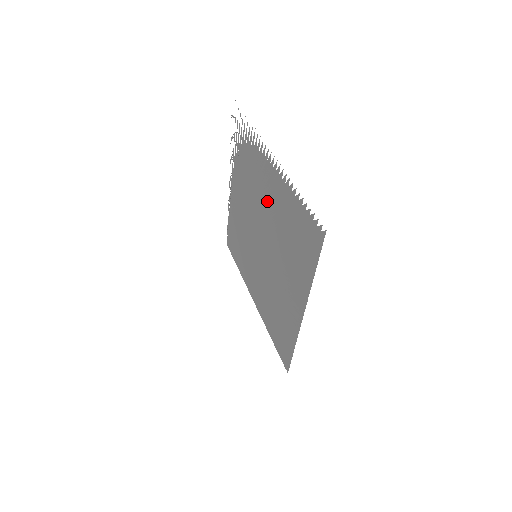
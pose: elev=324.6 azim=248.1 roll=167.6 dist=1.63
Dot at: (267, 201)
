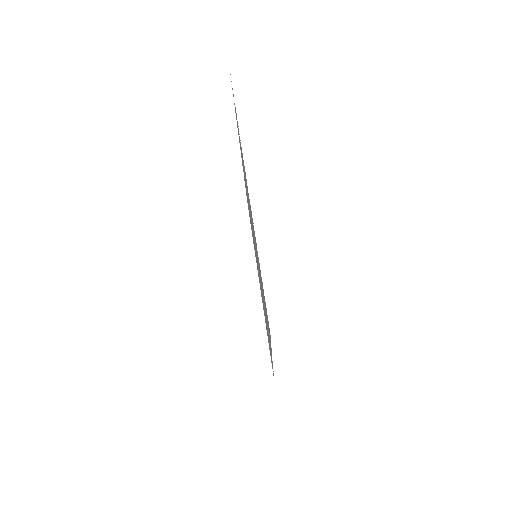
Dot at: occluded
